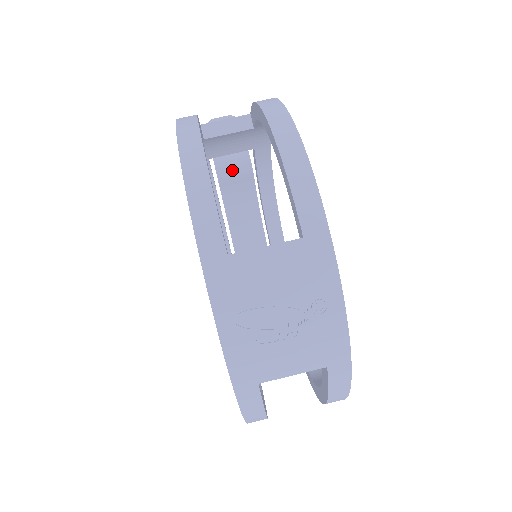
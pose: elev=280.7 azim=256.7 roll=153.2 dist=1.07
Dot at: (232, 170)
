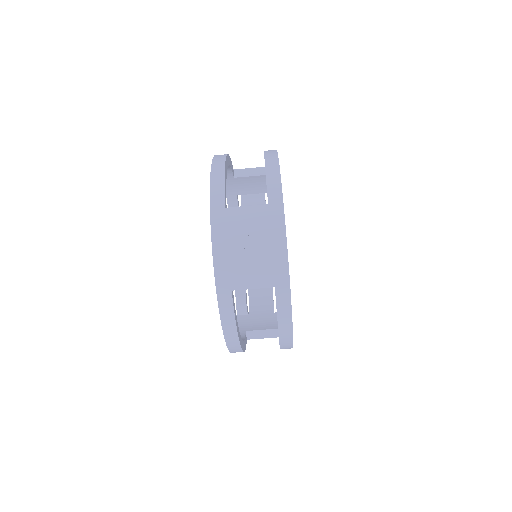
Dot at: occluded
